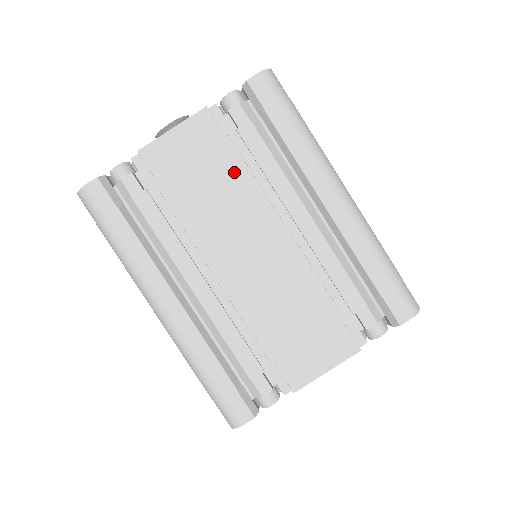
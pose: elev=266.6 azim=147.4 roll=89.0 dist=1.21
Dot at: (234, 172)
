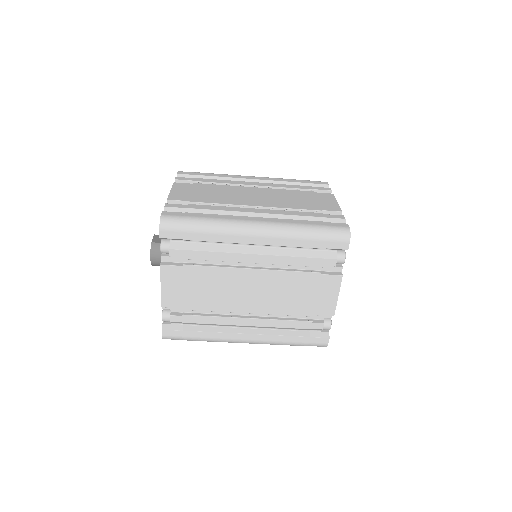
Dot at: (204, 274)
